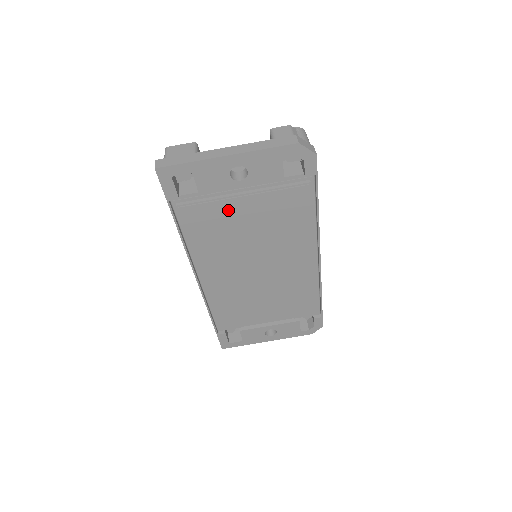
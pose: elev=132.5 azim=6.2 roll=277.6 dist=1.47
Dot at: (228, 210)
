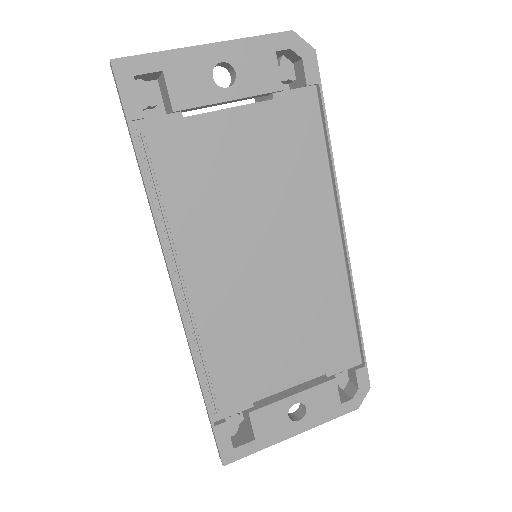
Dot at: (214, 141)
